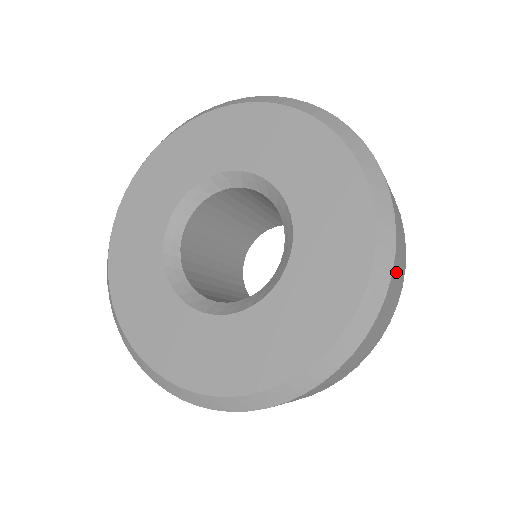
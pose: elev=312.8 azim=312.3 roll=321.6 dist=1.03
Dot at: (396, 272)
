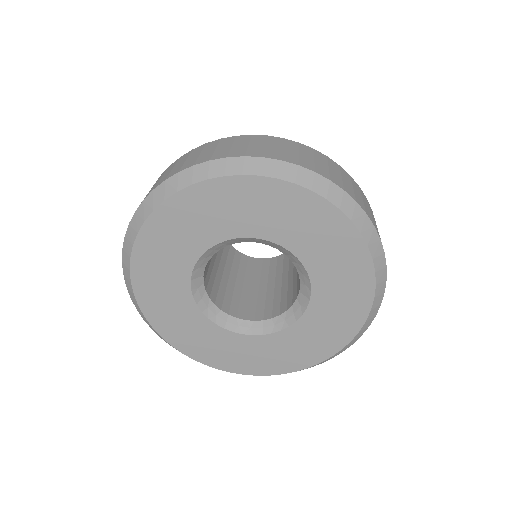
Dot at: occluded
